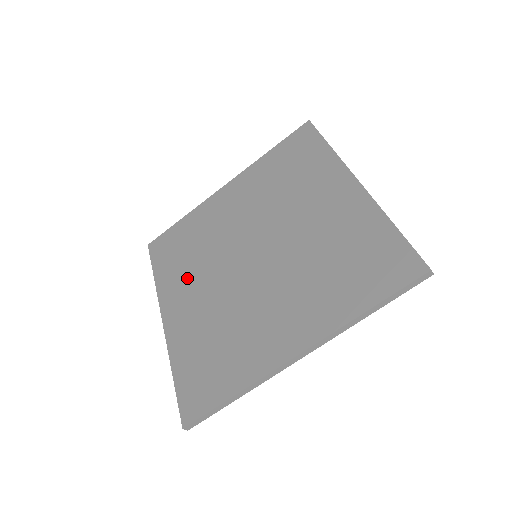
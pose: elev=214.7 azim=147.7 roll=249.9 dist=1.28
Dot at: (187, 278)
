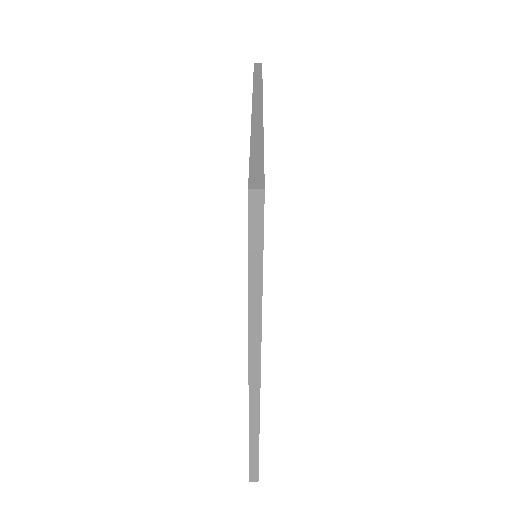
Dot at: occluded
